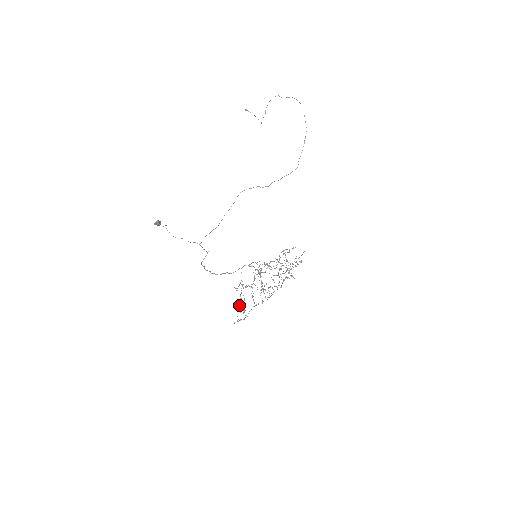
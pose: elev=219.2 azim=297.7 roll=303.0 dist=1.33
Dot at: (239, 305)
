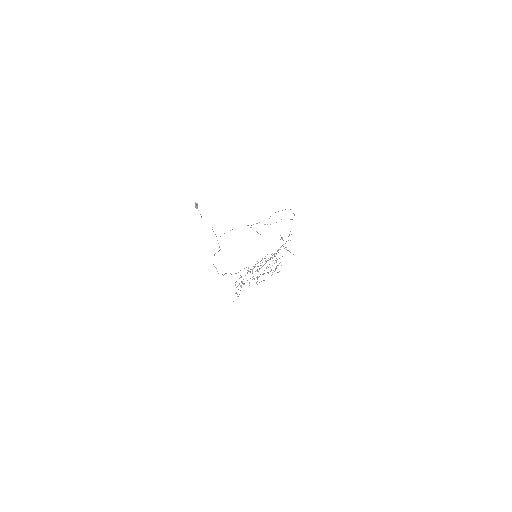
Dot at: (236, 293)
